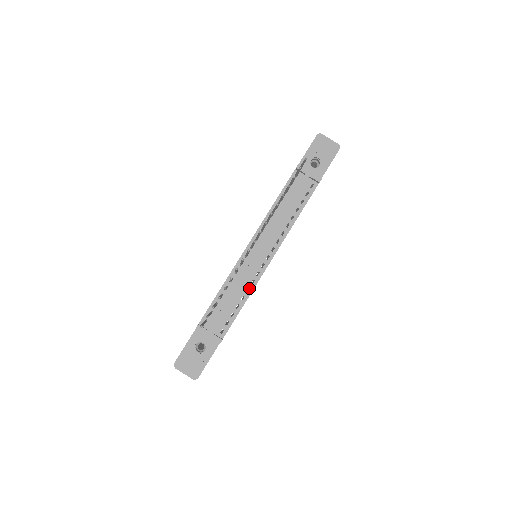
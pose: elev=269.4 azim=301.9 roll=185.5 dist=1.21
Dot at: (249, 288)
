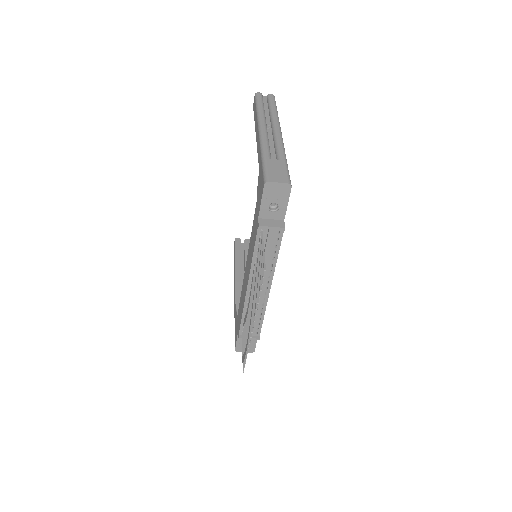
Dot at: (262, 308)
